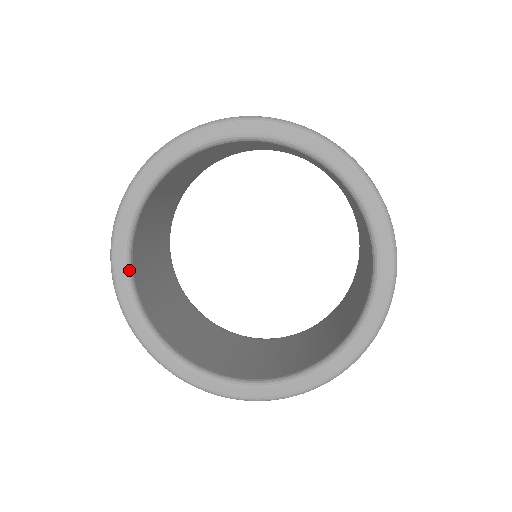
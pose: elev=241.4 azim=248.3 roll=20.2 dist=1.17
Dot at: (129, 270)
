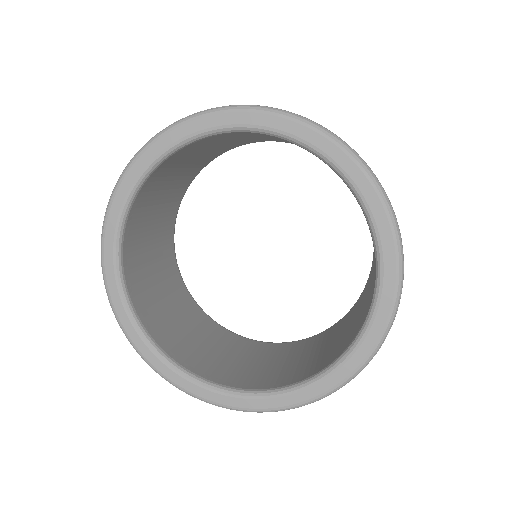
Dot at: (119, 240)
